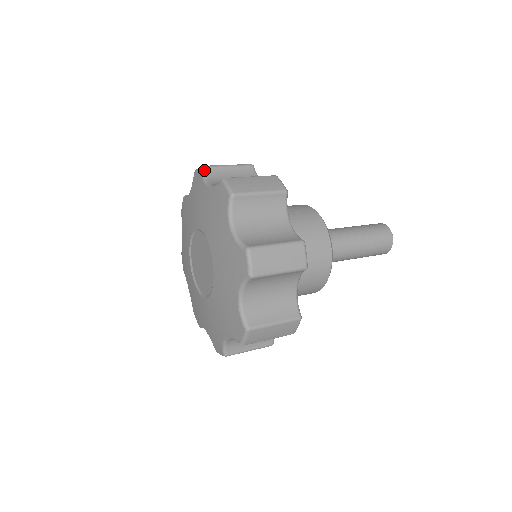
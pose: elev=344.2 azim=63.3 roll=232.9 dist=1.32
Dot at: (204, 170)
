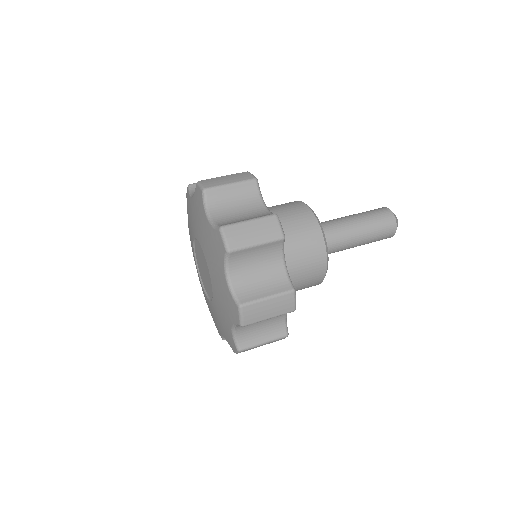
Dot at: (205, 194)
